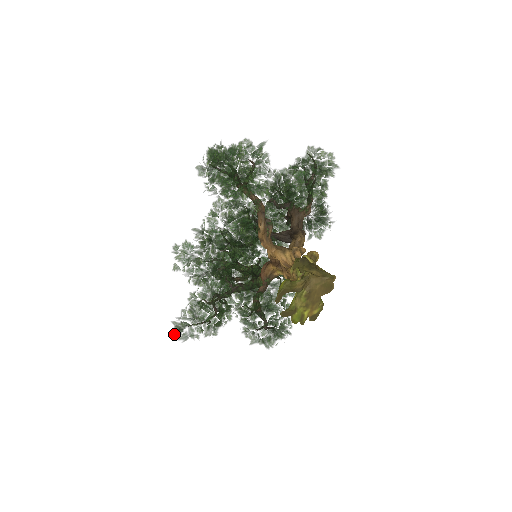
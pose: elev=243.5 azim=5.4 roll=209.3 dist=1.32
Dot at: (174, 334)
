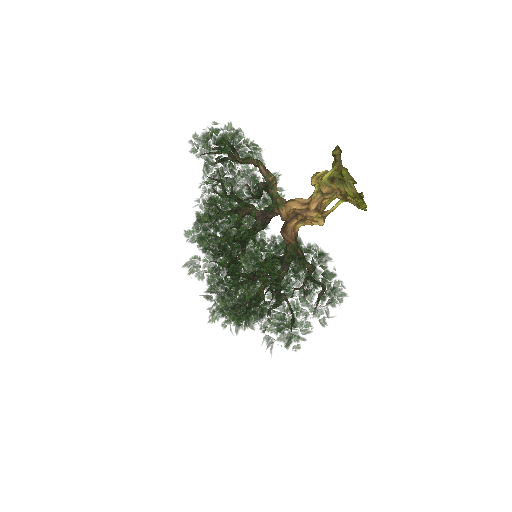
Dot at: (291, 347)
